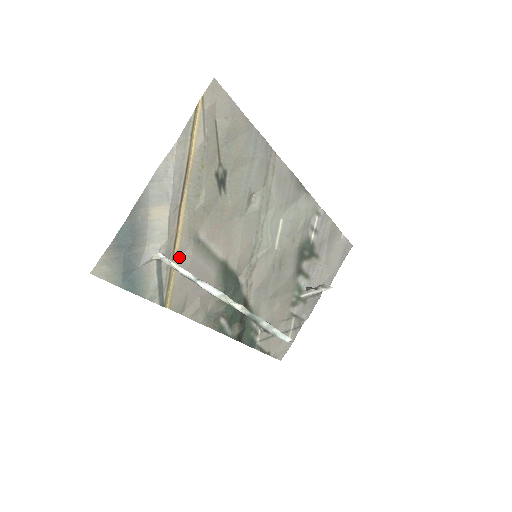
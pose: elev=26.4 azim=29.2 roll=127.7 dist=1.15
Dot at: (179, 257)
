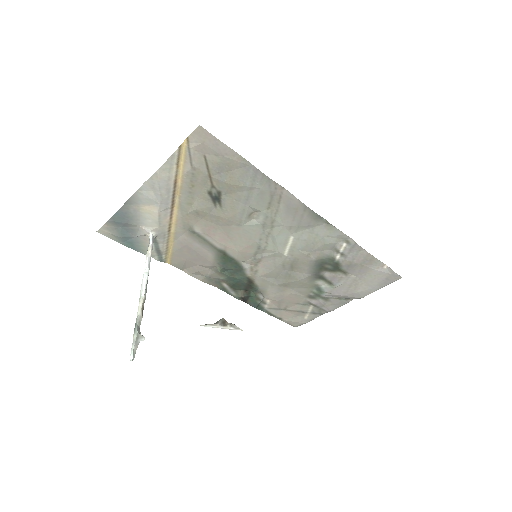
Dot at: (176, 237)
